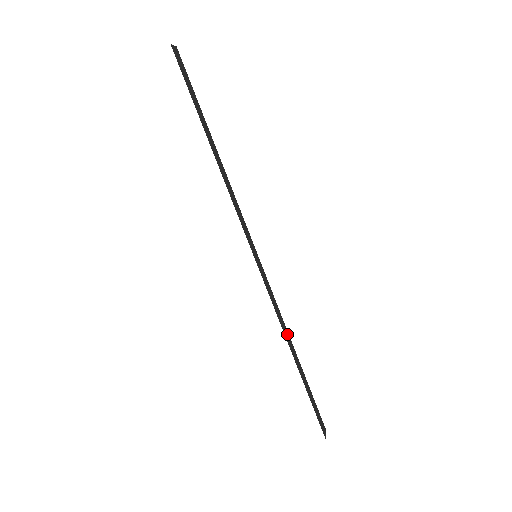
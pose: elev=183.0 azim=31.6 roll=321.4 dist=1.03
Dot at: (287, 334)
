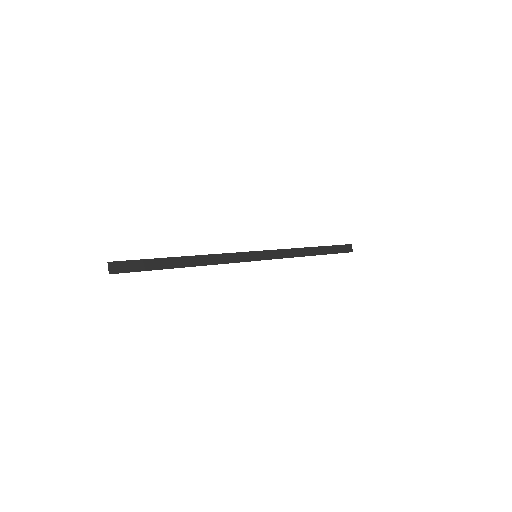
Dot at: (301, 251)
